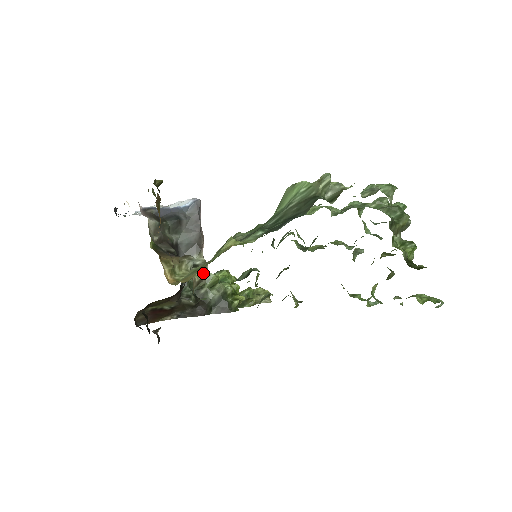
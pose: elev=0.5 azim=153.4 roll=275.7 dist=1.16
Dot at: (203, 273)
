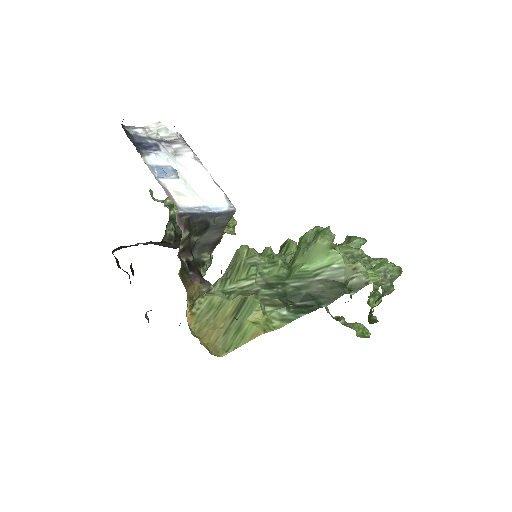
Dot at: (206, 270)
